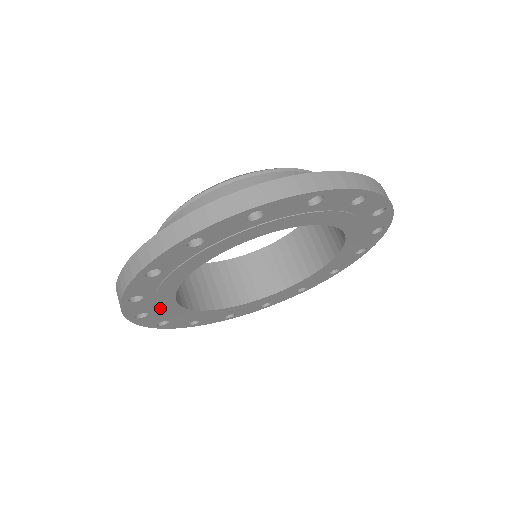
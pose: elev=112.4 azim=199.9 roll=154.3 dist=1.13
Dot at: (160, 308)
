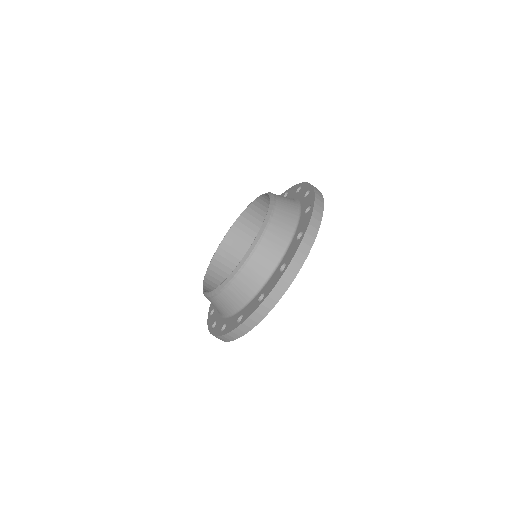
Dot at: occluded
